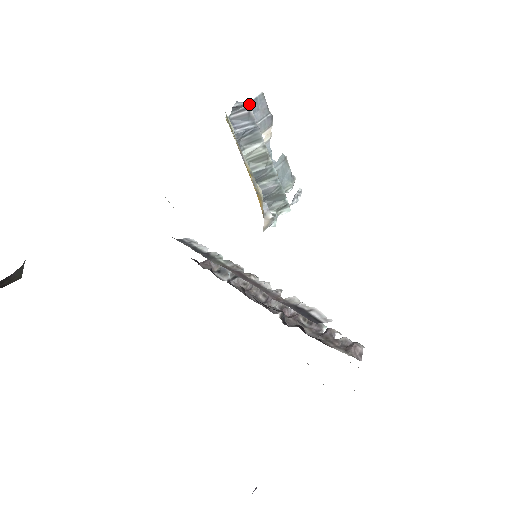
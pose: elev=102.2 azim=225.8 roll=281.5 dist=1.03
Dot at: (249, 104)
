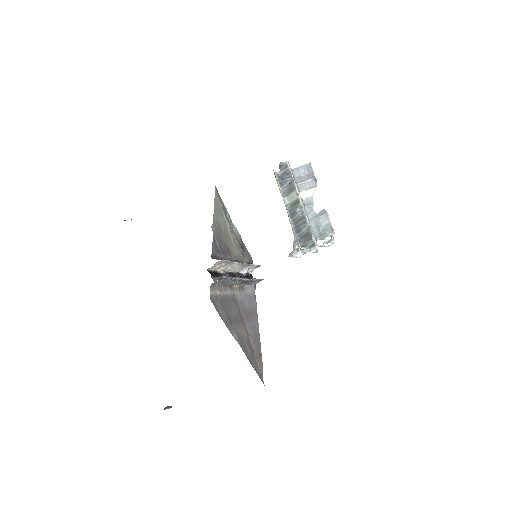
Dot at: (288, 164)
